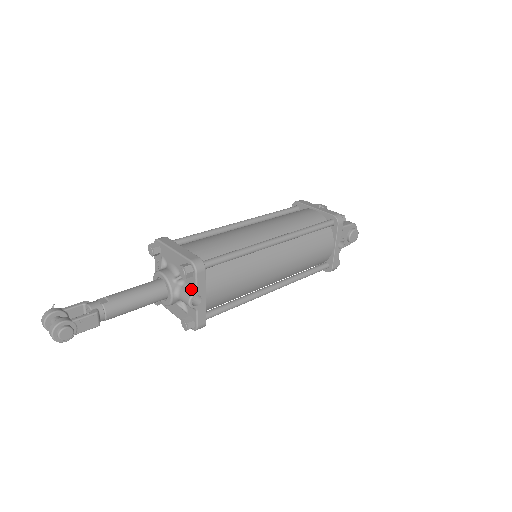
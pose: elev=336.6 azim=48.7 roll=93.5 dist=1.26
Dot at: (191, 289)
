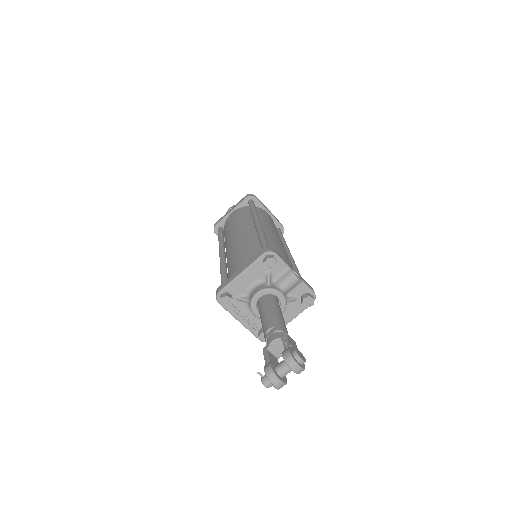
Dot at: (284, 272)
